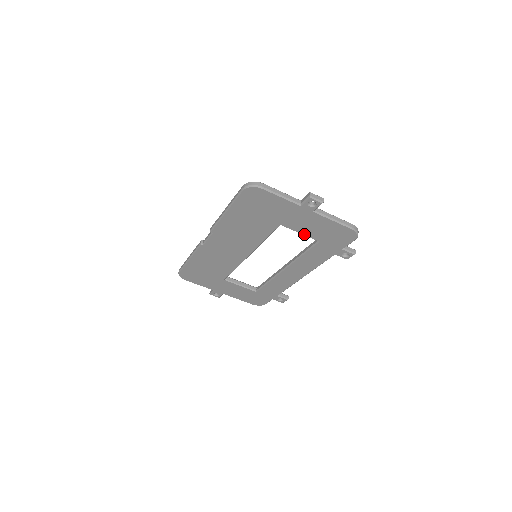
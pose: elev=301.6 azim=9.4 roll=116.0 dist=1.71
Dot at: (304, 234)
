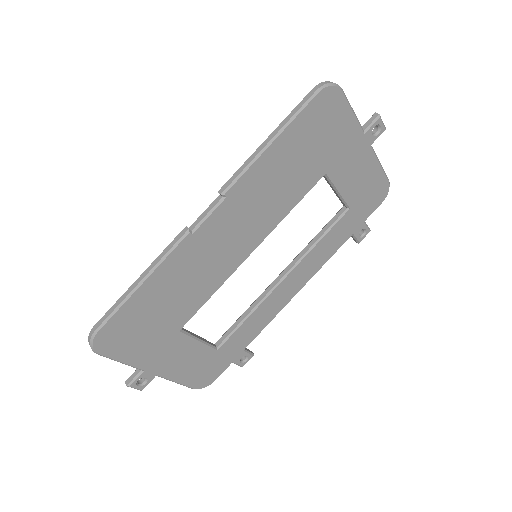
Dot at: (341, 193)
